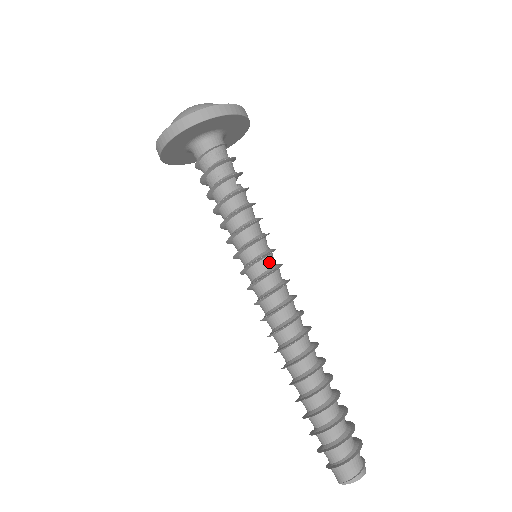
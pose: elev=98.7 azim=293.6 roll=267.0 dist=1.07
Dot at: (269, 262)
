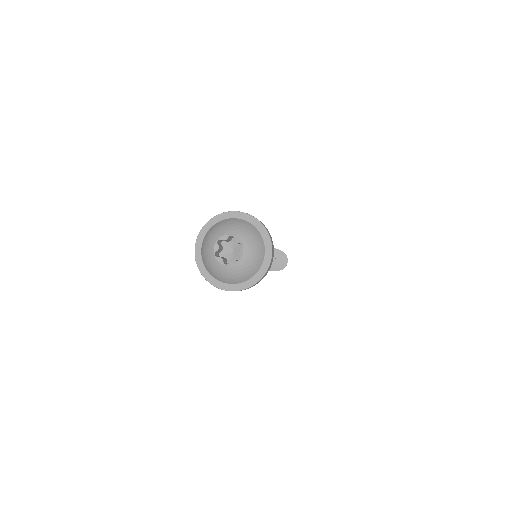
Dot at: occluded
